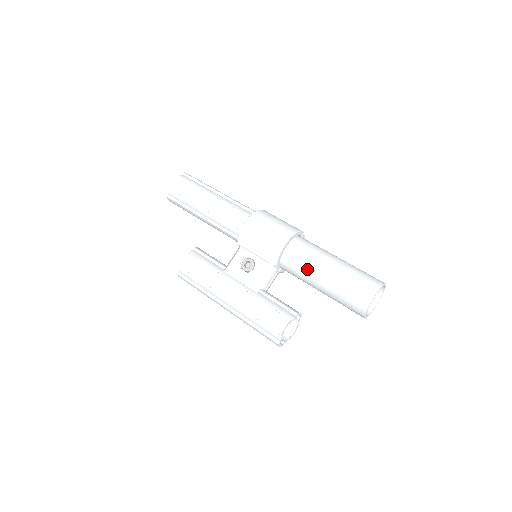
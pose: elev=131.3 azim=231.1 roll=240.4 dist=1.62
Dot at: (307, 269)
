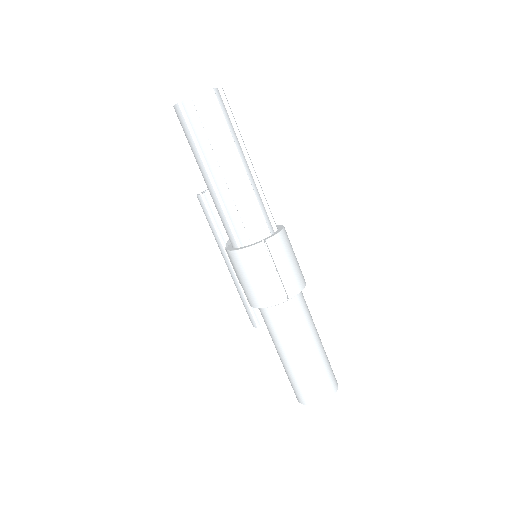
Dot at: occluded
